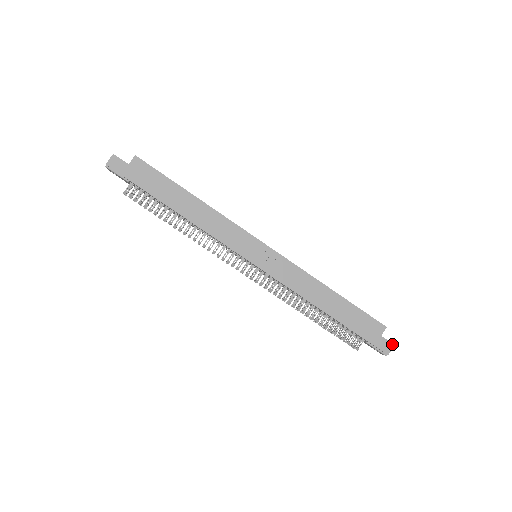
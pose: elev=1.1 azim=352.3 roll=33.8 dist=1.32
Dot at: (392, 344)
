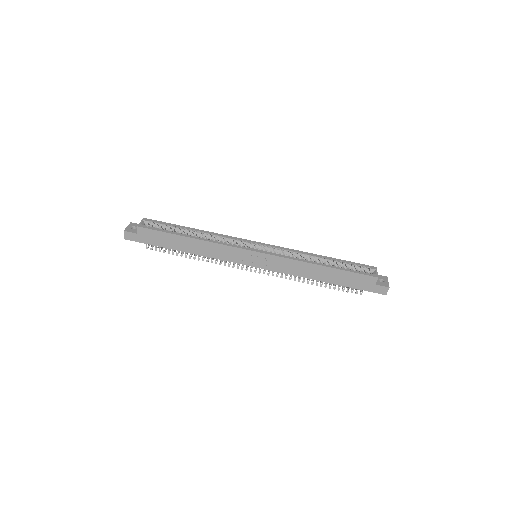
Dot at: (387, 287)
